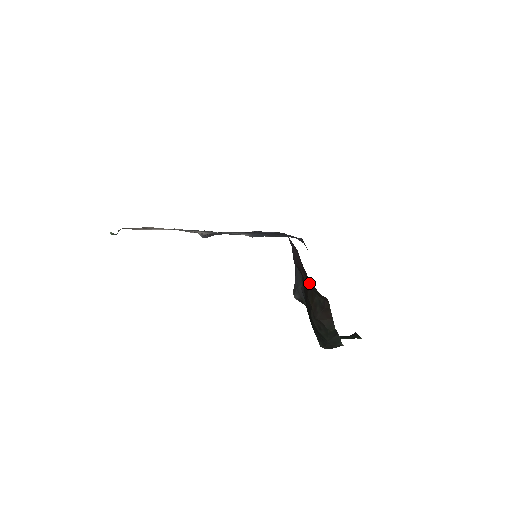
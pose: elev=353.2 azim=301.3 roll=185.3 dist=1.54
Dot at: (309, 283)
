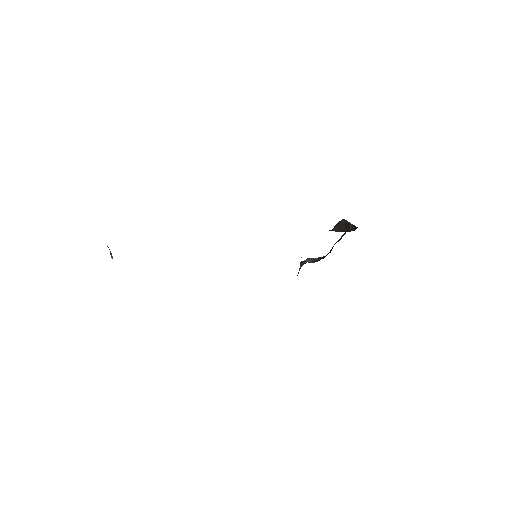
Dot at: occluded
